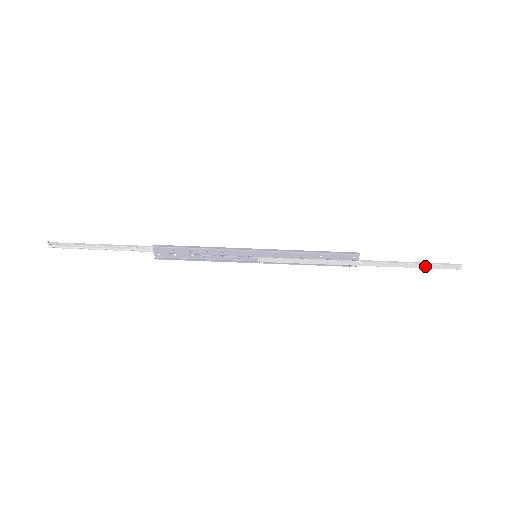
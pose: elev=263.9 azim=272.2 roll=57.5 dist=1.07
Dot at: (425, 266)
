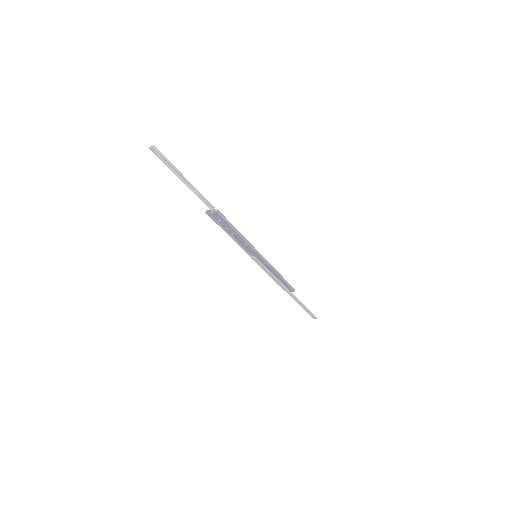
Dot at: (307, 310)
